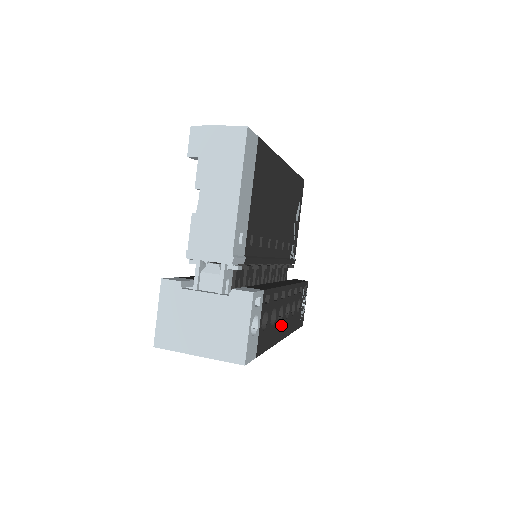
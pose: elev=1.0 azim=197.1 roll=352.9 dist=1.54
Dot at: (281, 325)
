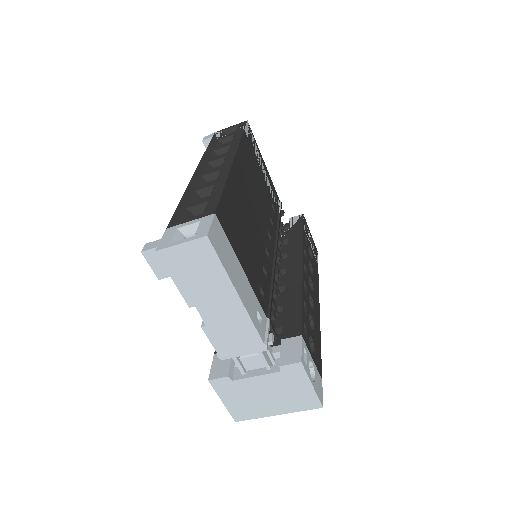
Dot at: (315, 306)
